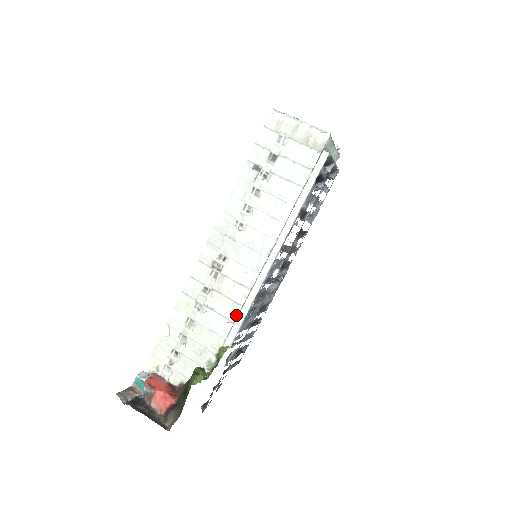
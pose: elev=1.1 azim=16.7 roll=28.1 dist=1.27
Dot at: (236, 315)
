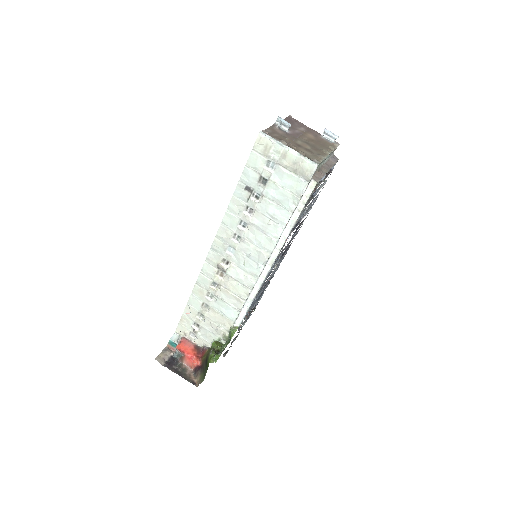
Dot at: (241, 307)
